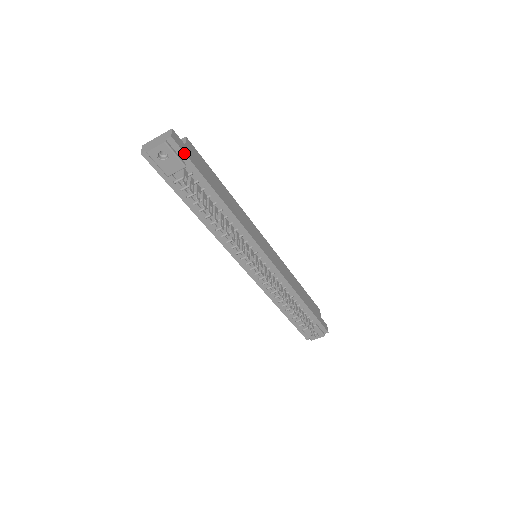
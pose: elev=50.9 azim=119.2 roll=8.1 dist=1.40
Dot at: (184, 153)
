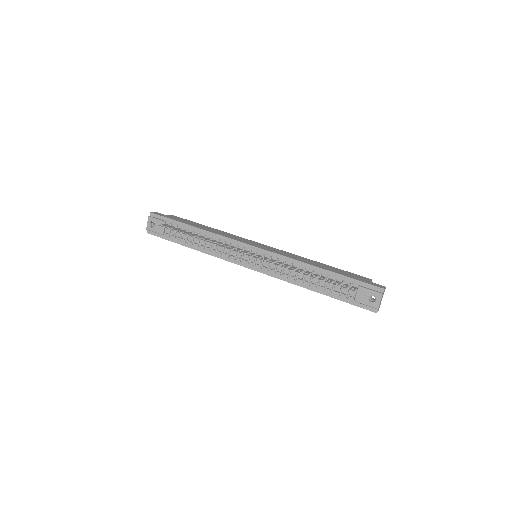
Dot at: (161, 216)
